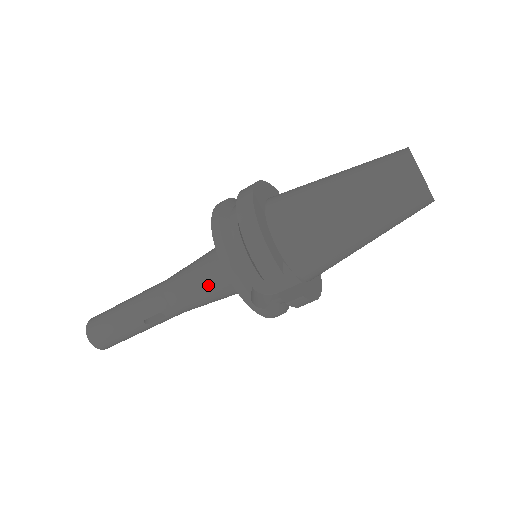
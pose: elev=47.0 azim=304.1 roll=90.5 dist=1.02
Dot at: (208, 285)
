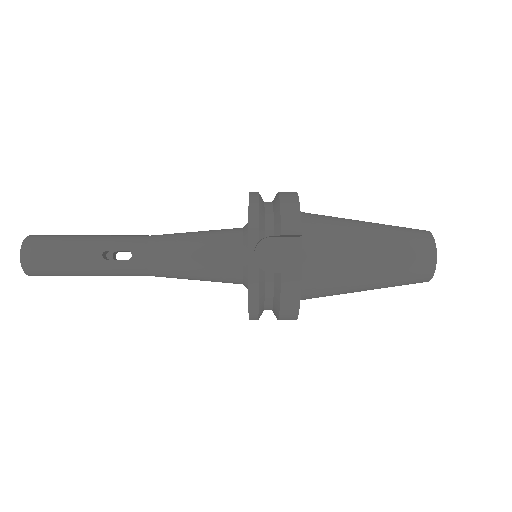
Dot at: (204, 244)
